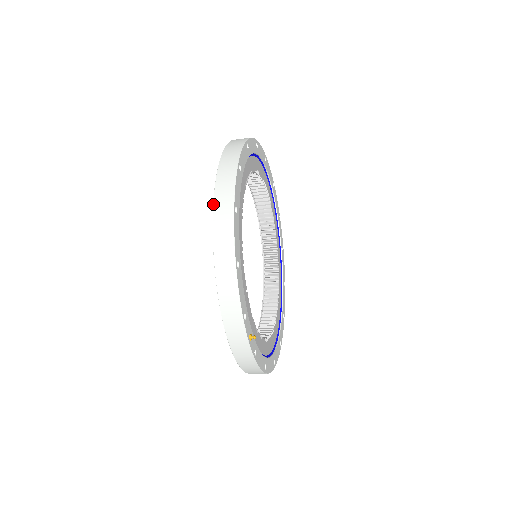
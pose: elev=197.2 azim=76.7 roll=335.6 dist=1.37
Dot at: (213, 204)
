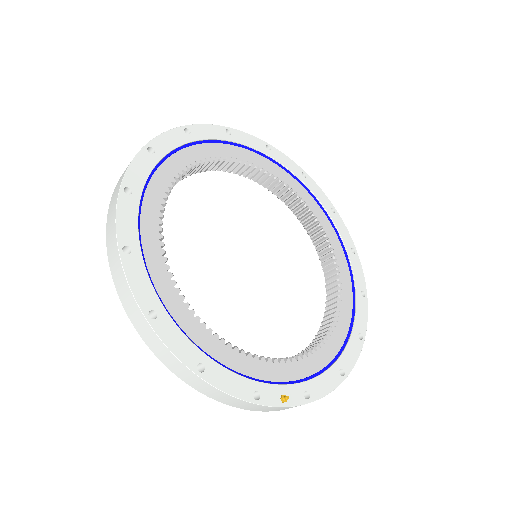
Dot at: occluded
